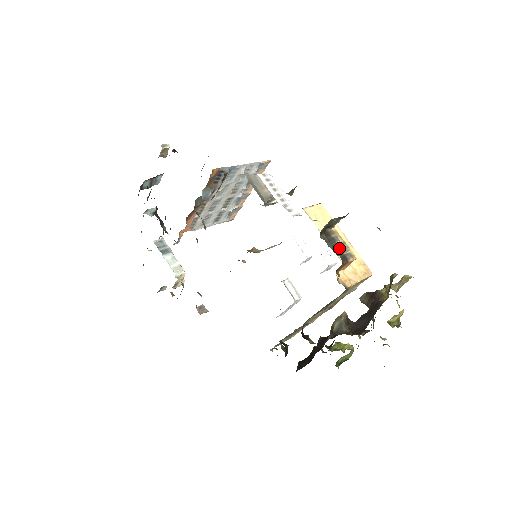
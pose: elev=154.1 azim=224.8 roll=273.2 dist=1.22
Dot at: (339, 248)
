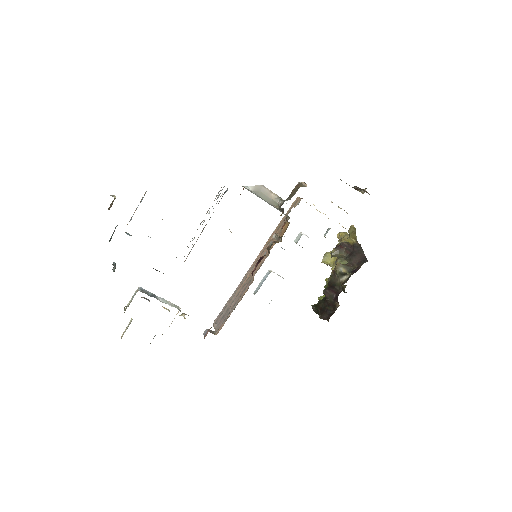
Dot at: occluded
